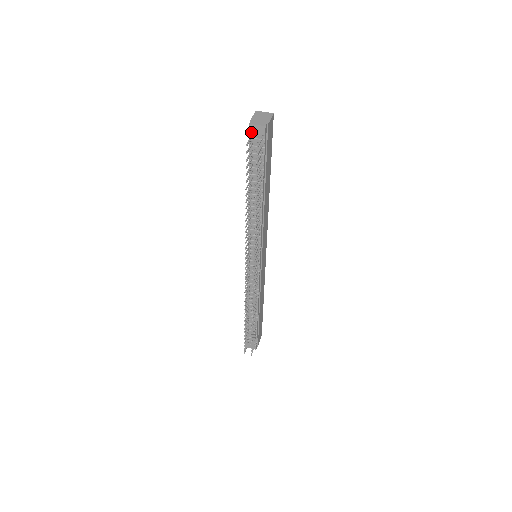
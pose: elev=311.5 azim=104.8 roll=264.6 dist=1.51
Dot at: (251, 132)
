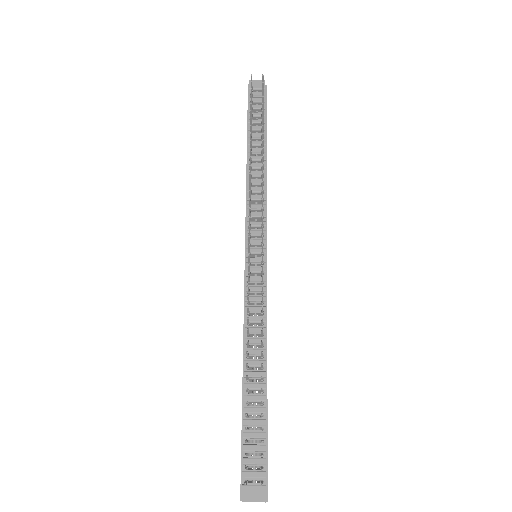
Dot at: occluded
